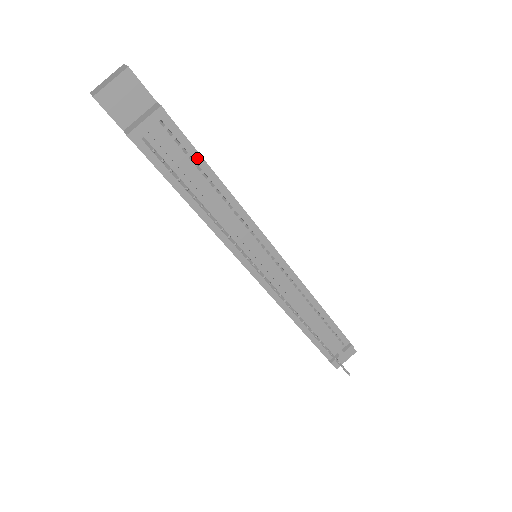
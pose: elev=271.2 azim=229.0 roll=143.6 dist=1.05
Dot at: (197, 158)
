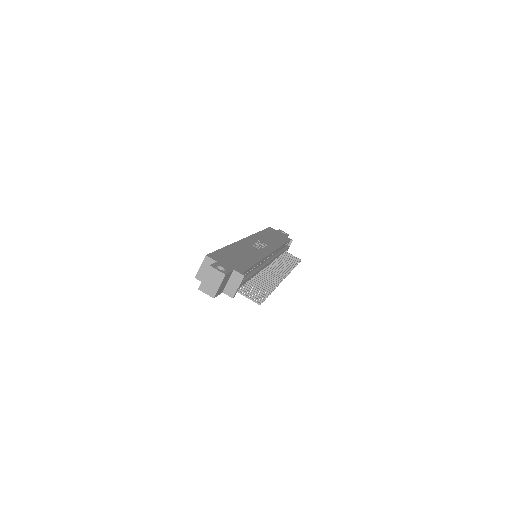
Dot at: (250, 269)
